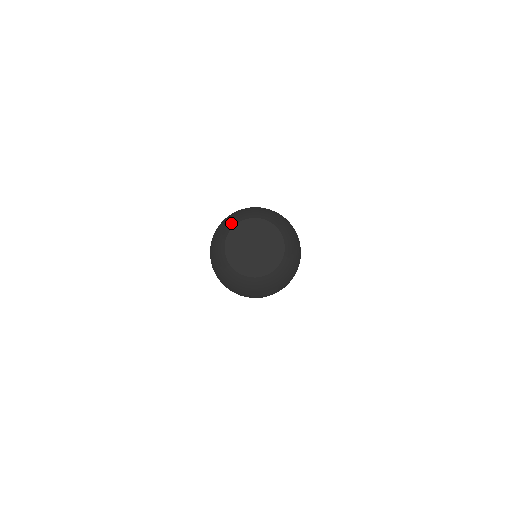
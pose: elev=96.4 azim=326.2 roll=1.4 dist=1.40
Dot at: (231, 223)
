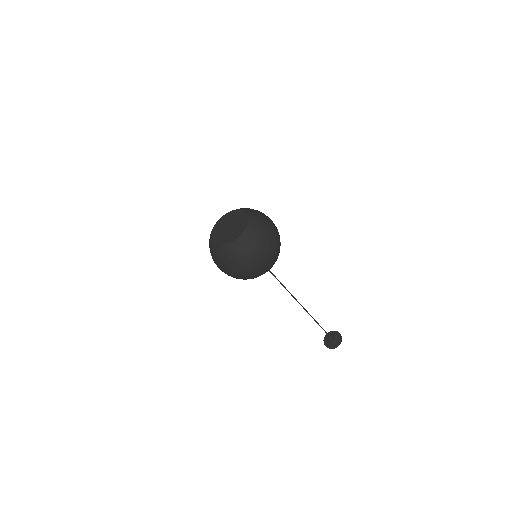
Dot at: (210, 243)
